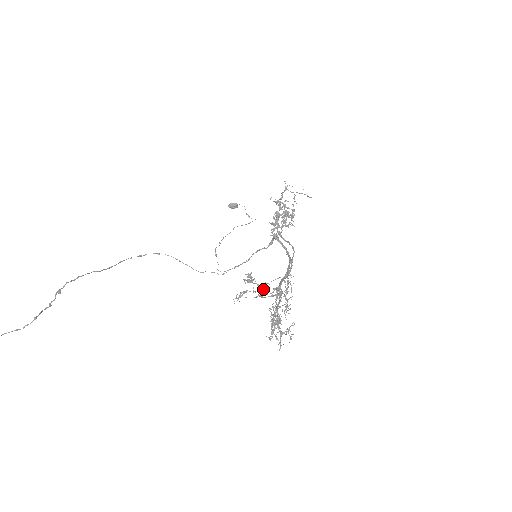
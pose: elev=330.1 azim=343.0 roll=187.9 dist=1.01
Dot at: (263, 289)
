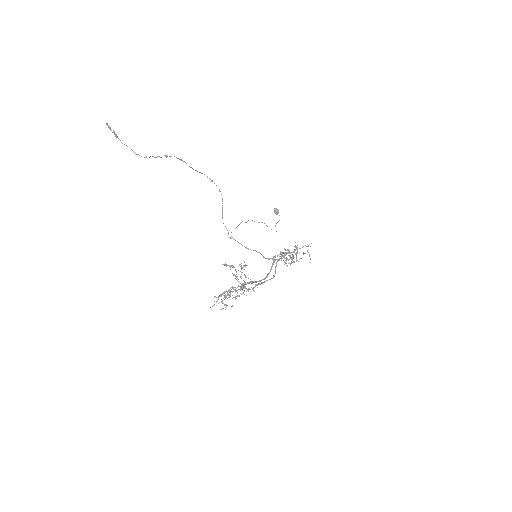
Dot at: (241, 276)
